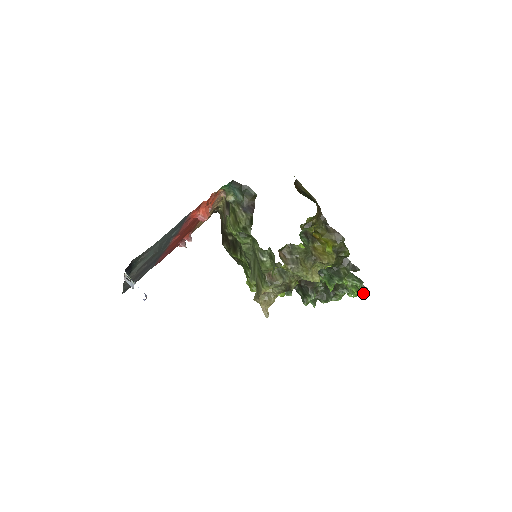
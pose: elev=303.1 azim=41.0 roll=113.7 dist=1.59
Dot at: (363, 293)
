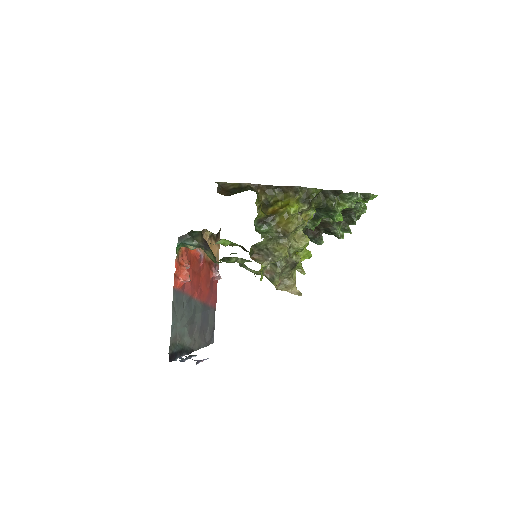
Dot at: (371, 197)
